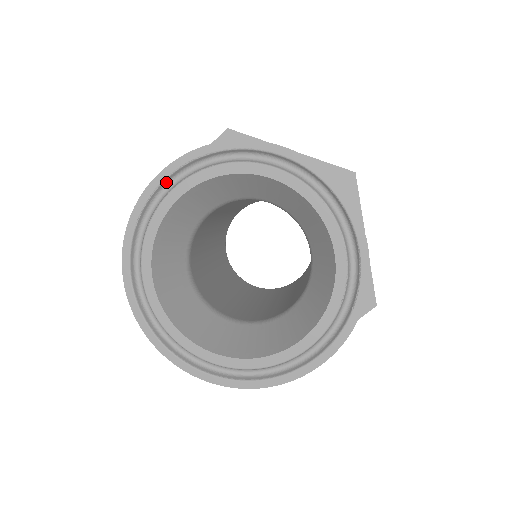
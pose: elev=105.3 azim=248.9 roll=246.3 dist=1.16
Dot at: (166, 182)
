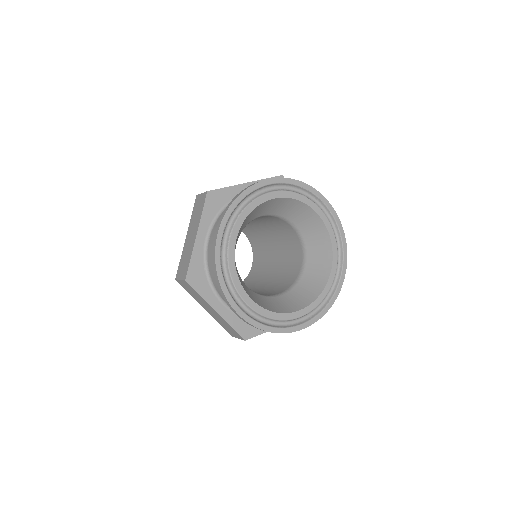
Dot at: (222, 237)
